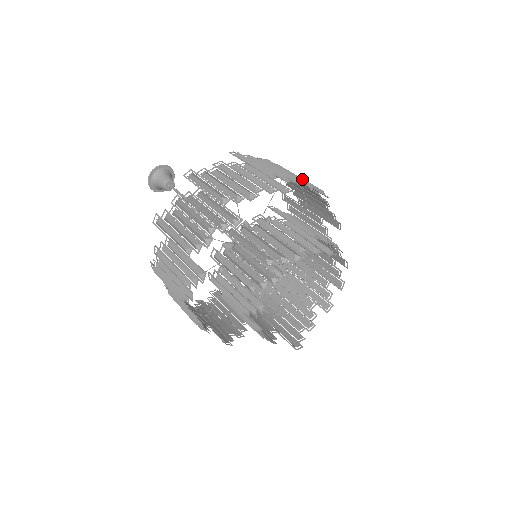
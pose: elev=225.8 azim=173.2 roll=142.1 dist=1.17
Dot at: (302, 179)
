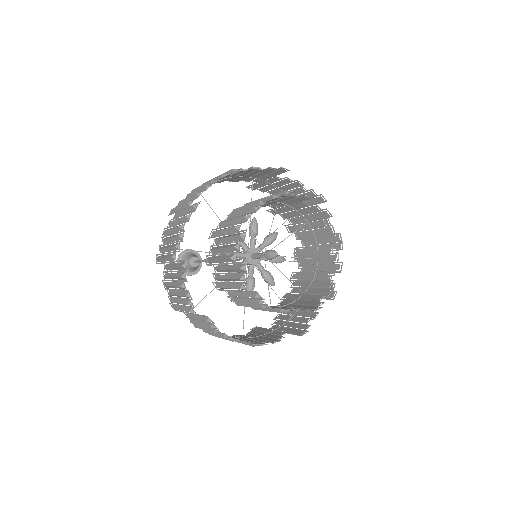
Dot at: occluded
